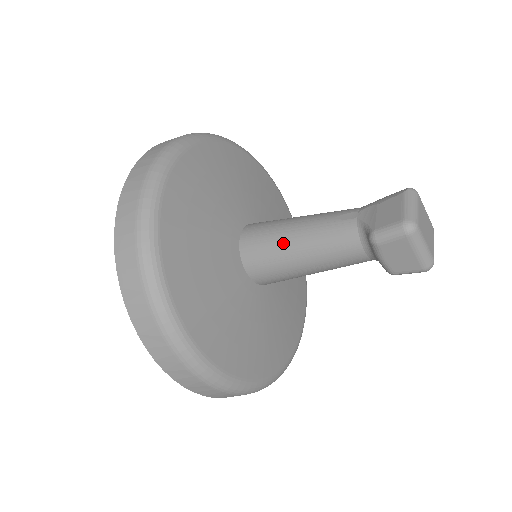
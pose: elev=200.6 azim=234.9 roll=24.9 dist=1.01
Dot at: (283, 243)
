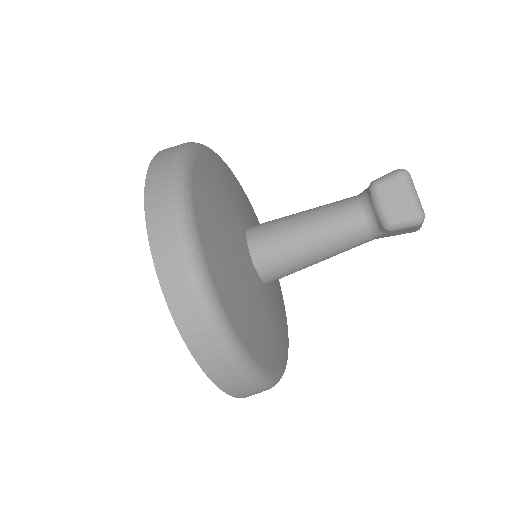
Dot at: (290, 217)
